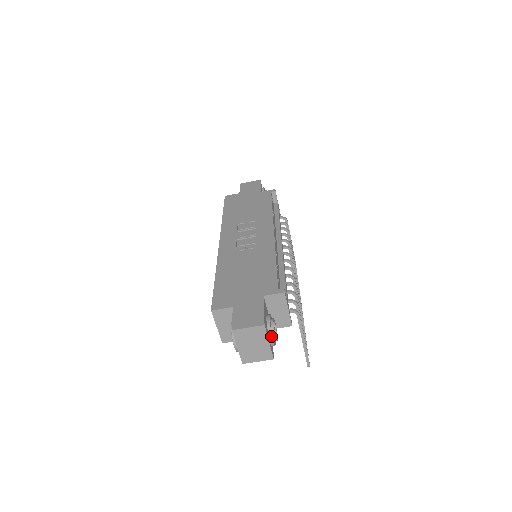
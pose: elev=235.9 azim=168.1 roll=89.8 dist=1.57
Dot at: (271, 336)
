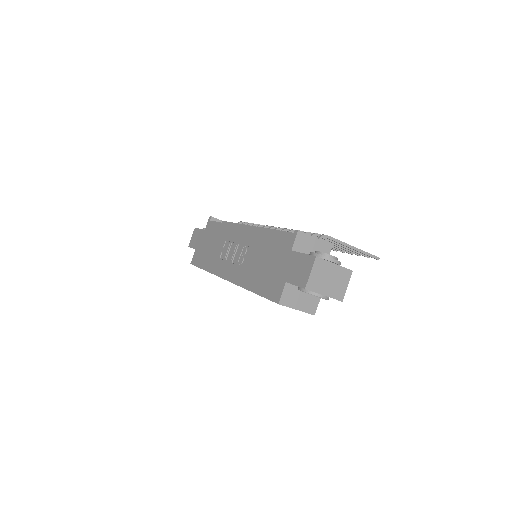
Dot at: (330, 259)
